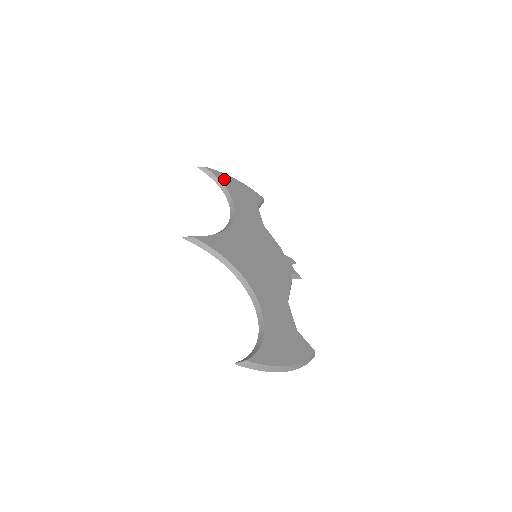
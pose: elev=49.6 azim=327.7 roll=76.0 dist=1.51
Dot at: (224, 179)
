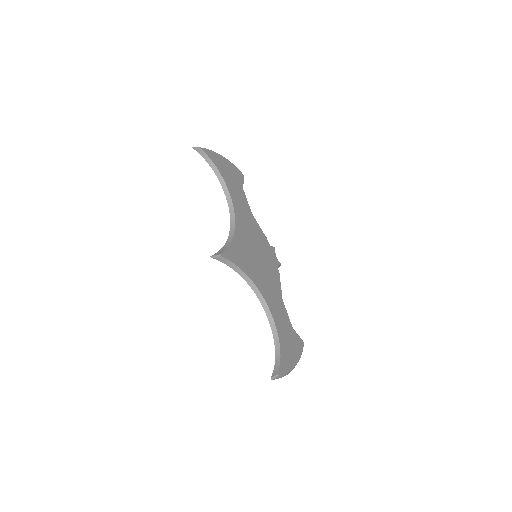
Dot at: (216, 160)
